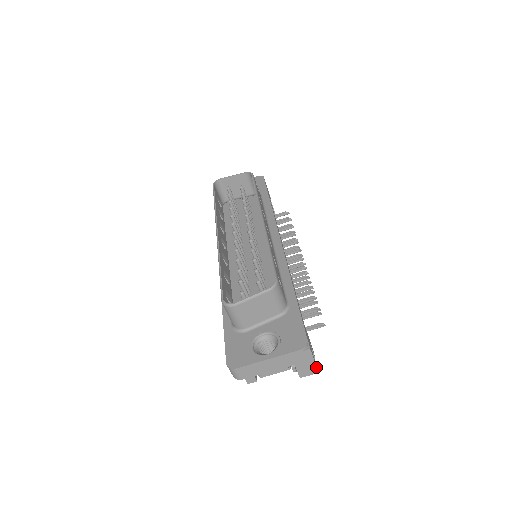
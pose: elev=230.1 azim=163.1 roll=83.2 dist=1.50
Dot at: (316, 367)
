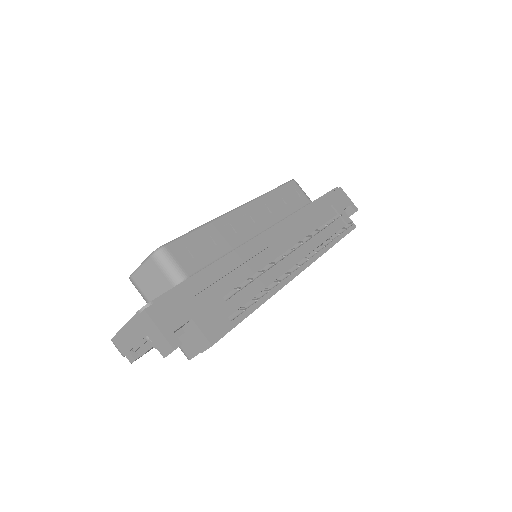
Dot at: (167, 340)
